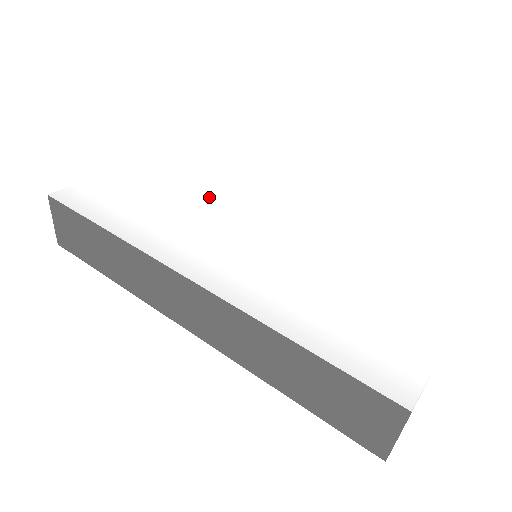
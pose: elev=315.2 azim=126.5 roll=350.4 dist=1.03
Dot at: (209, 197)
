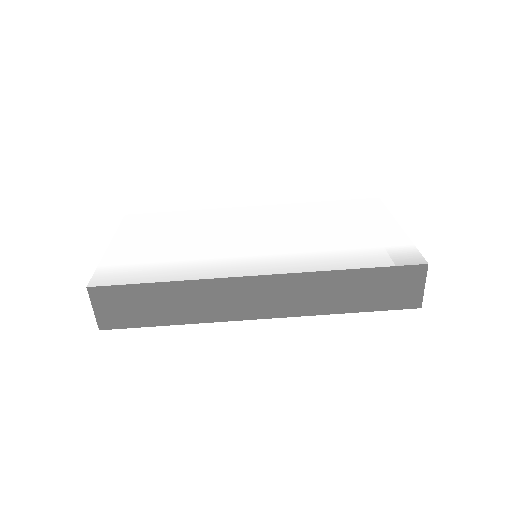
Dot at: (197, 235)
